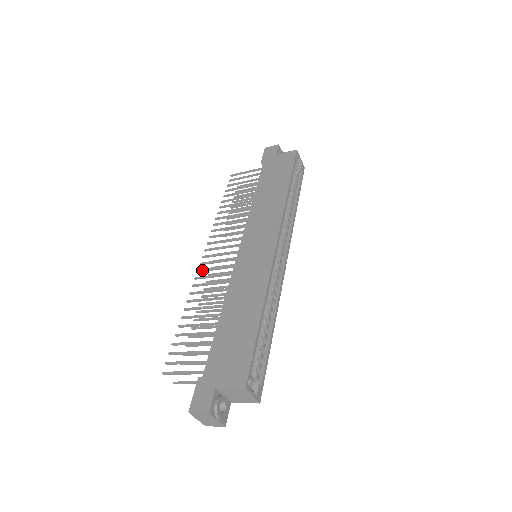
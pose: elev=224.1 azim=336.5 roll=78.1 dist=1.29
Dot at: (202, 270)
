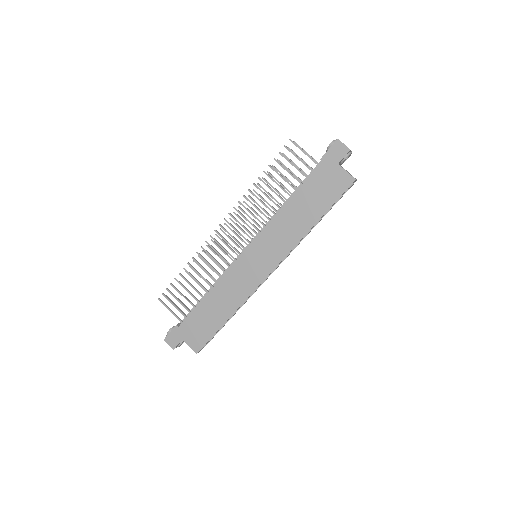
Dot at: occluded
